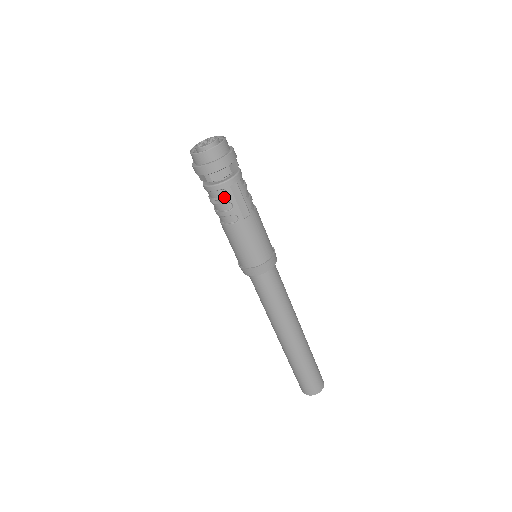
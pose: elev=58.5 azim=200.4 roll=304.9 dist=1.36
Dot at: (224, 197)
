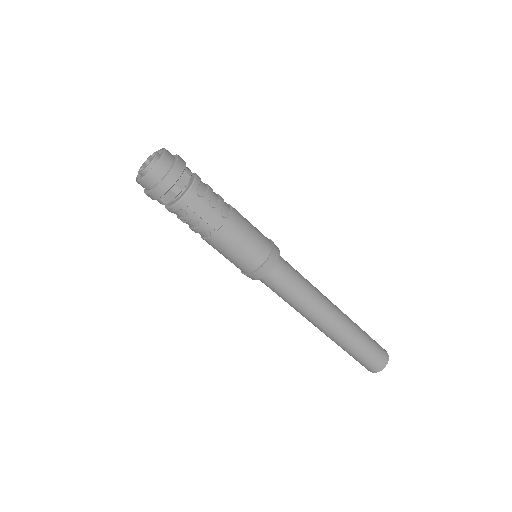
Dot at: (185, 216)
